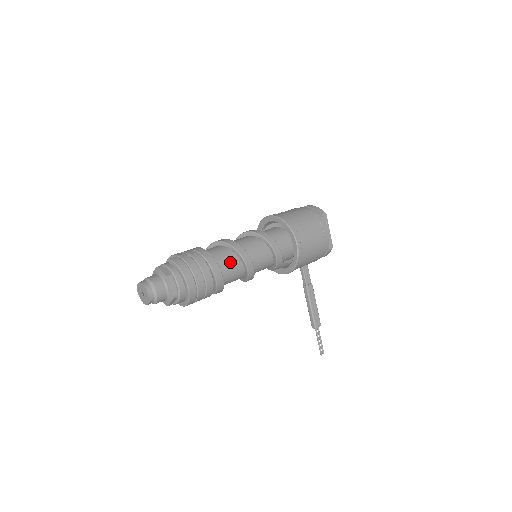
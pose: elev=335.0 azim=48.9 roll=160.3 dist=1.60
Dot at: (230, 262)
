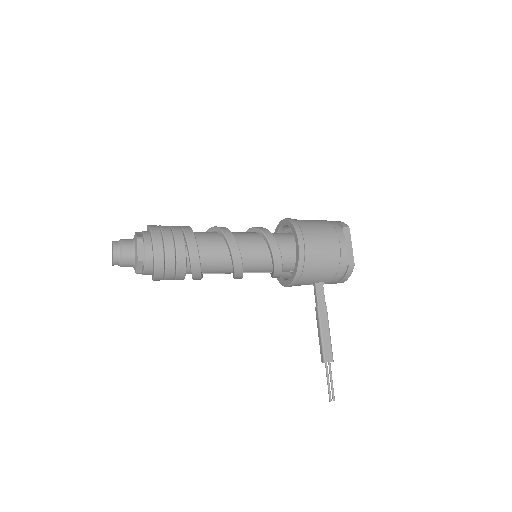
Dot at: (213, 243)
